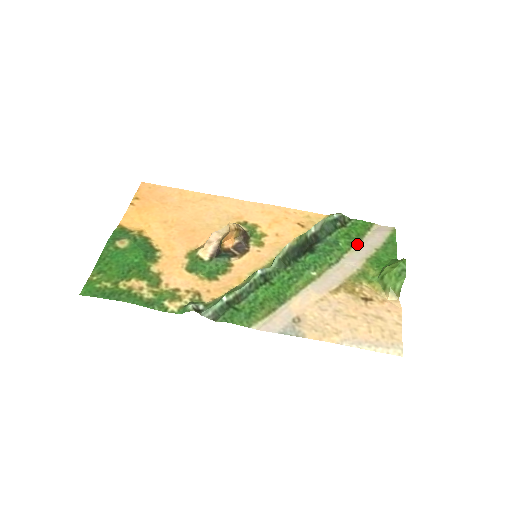
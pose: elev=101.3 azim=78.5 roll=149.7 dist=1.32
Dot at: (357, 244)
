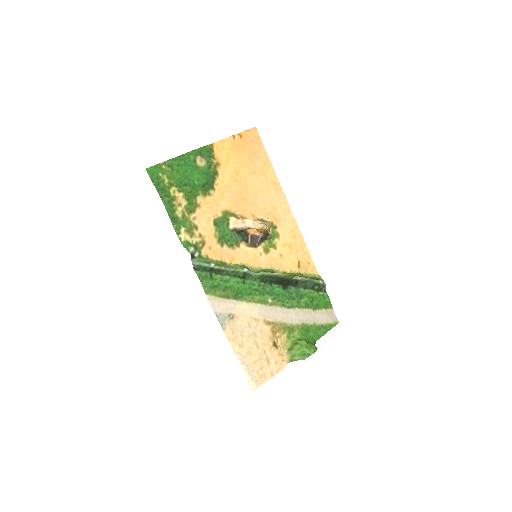
Dot at: (310, 309)
